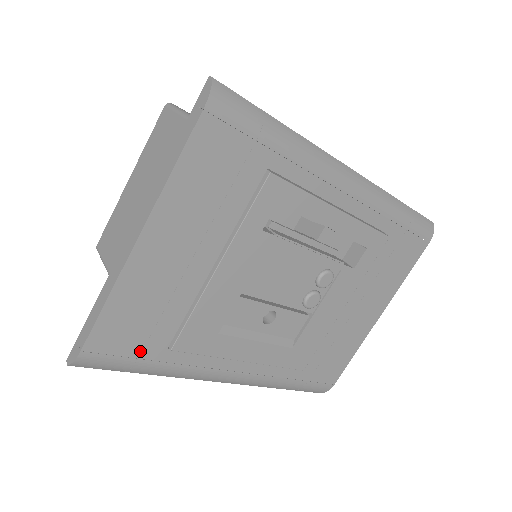
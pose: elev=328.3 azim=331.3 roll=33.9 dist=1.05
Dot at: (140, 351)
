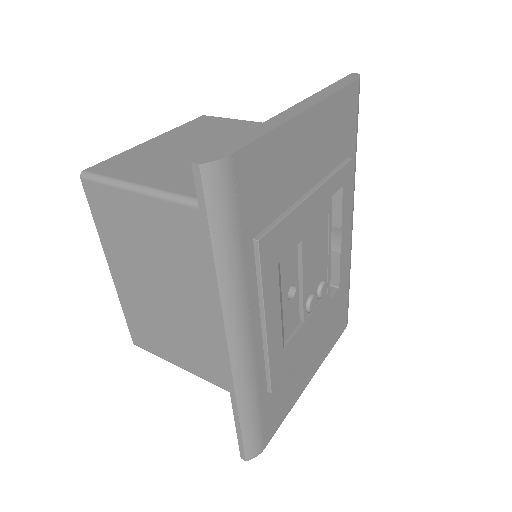
Dot at: (245, 215)
